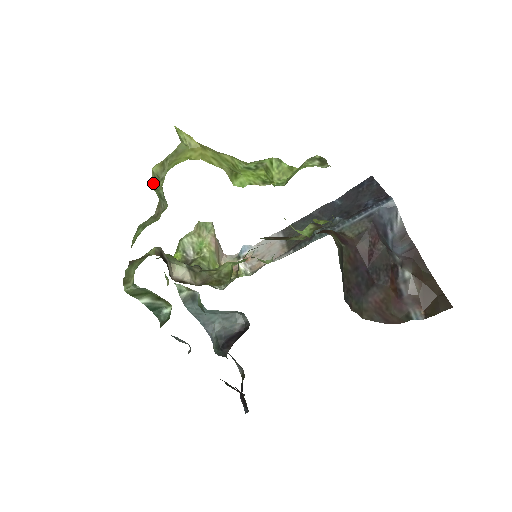
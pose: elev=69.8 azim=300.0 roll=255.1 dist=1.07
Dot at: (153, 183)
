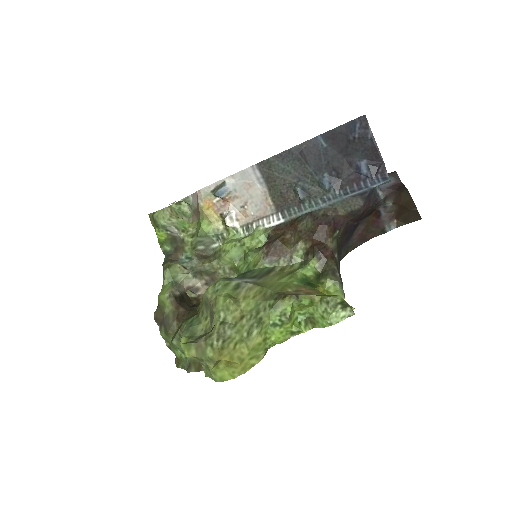
Dot at: occluded
